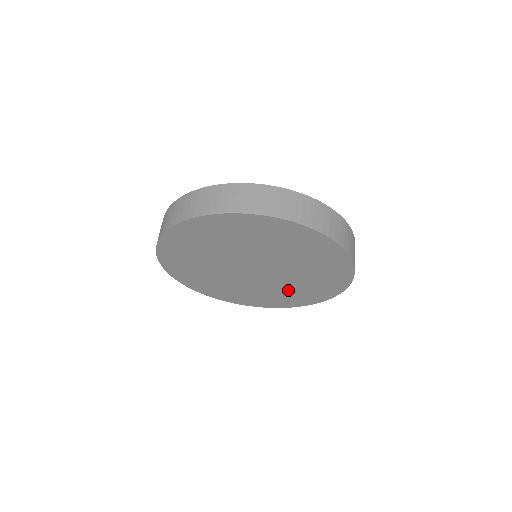
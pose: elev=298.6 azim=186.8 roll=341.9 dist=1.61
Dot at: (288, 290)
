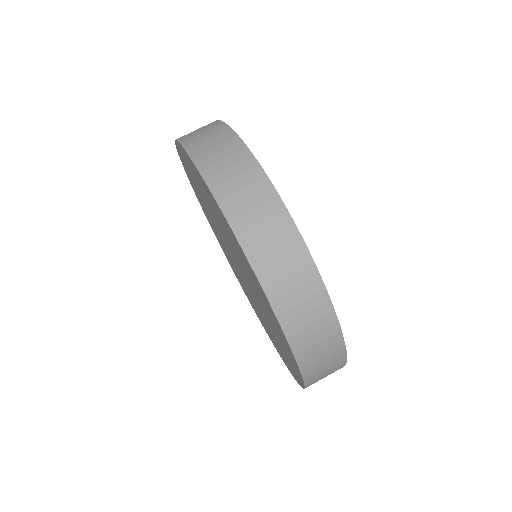
Dot at: occluded
